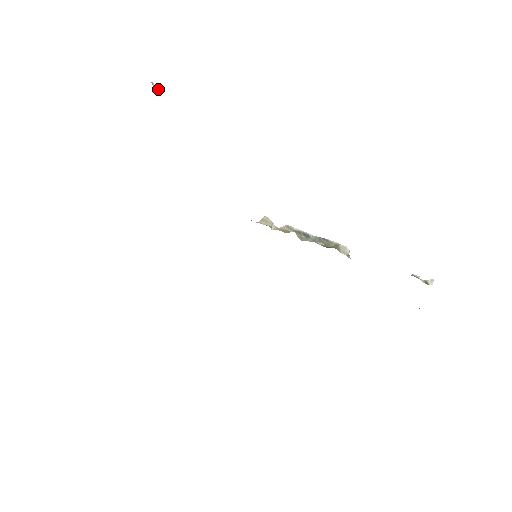
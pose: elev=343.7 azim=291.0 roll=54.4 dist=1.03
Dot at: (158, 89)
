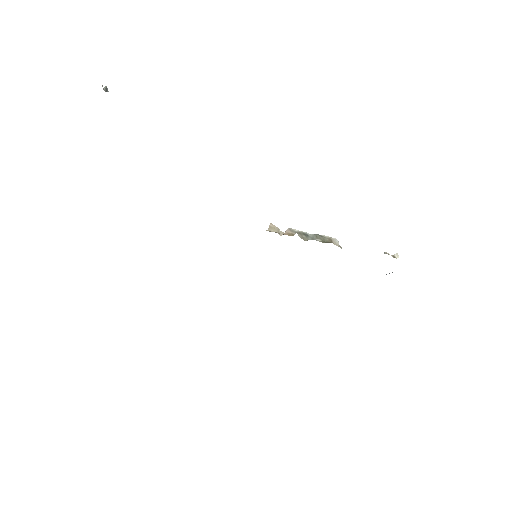
Dot at: (106, 90)
